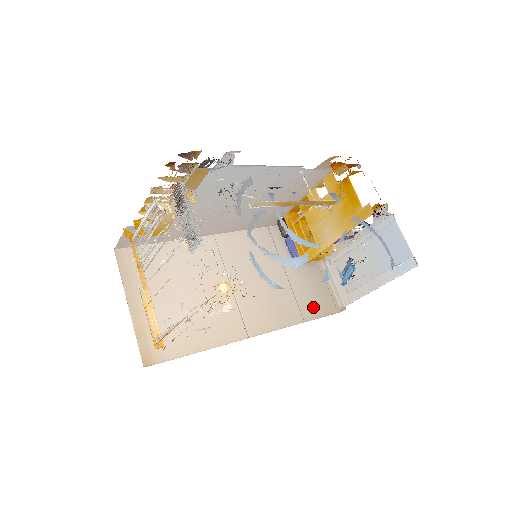
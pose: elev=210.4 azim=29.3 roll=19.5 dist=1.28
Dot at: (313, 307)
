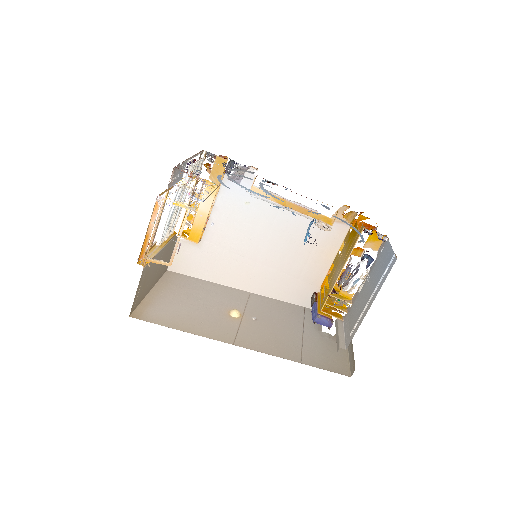
Dot at: (318, 360)
